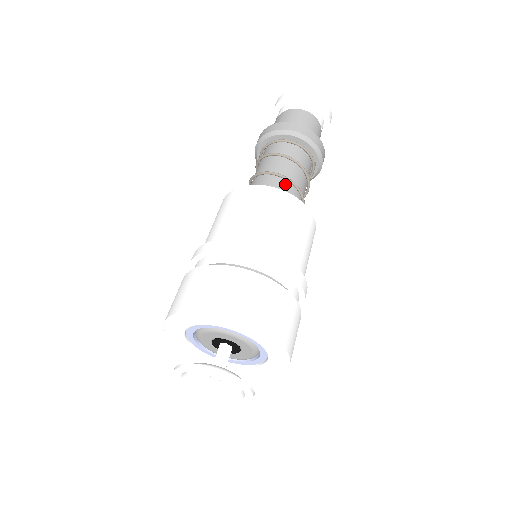
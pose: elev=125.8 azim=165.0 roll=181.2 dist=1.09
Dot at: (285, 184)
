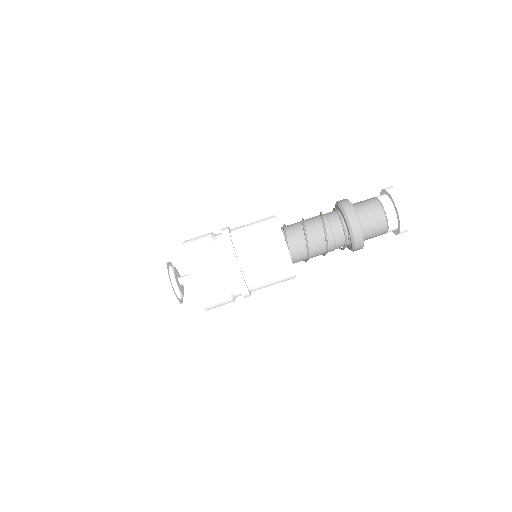
Dot at: (301, 229)
